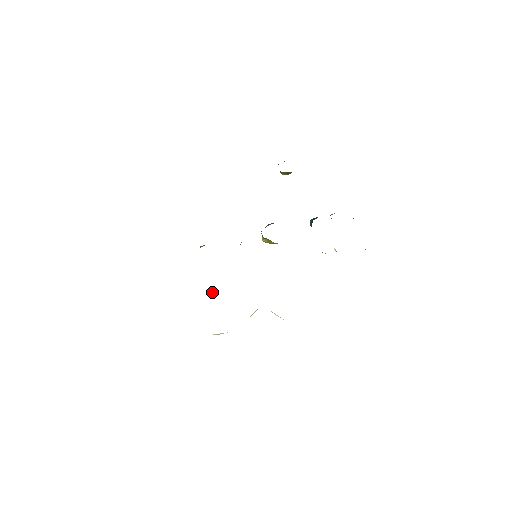
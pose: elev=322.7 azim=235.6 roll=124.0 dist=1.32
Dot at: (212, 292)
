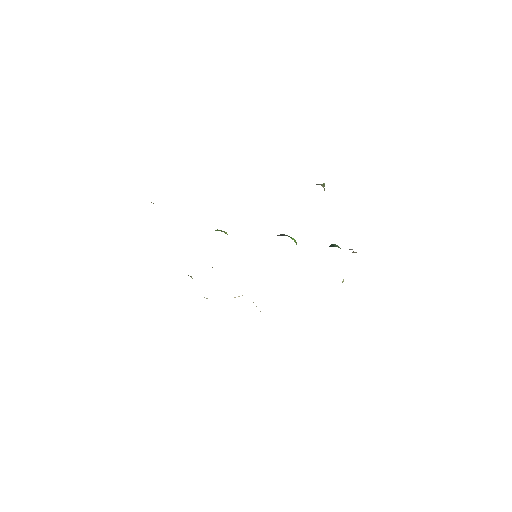
Dot at: (212, 267)
